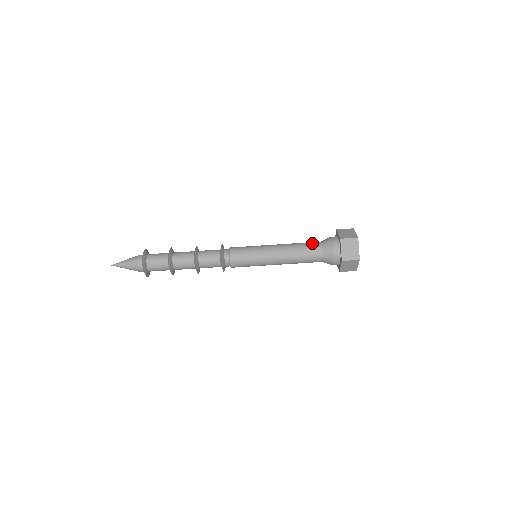
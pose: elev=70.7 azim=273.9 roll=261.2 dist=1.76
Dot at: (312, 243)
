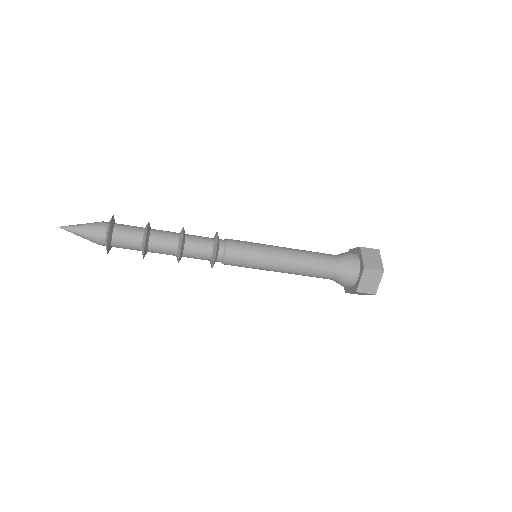
Dot at: (328, 258)
